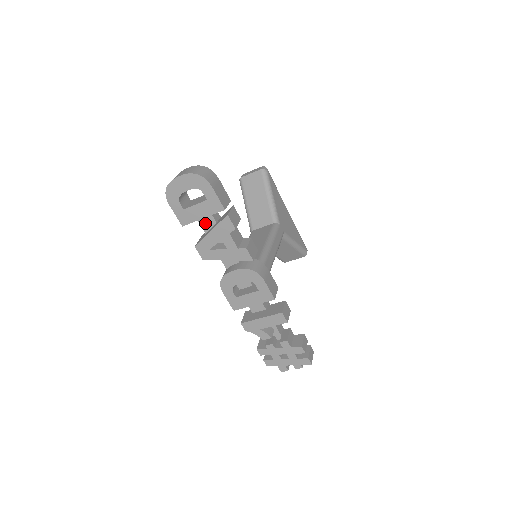
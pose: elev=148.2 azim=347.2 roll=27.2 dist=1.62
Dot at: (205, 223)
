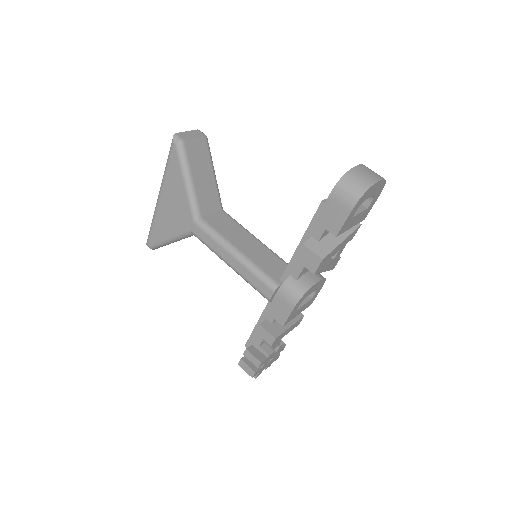
Dot at: occluded
